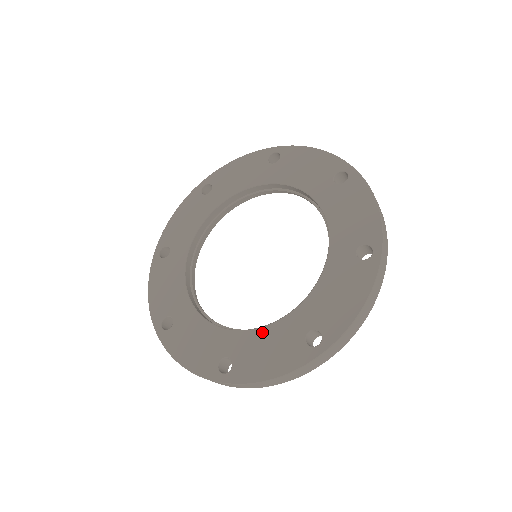
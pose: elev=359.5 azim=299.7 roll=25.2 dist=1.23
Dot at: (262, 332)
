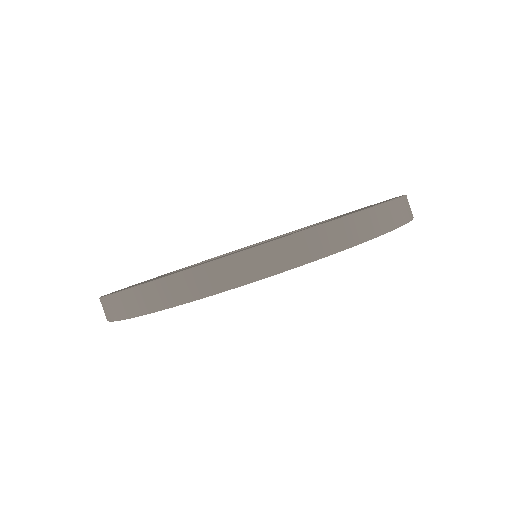
Dot at: occluded
